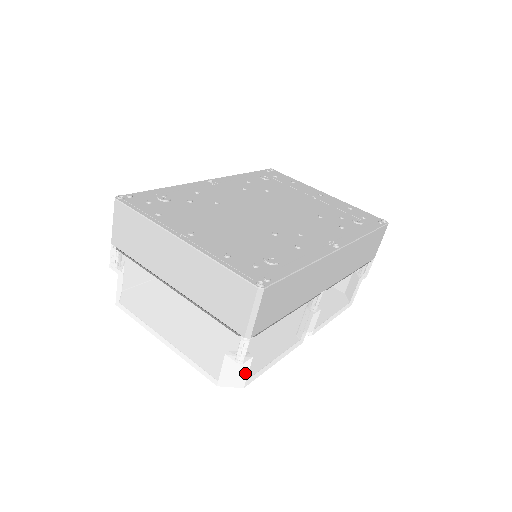
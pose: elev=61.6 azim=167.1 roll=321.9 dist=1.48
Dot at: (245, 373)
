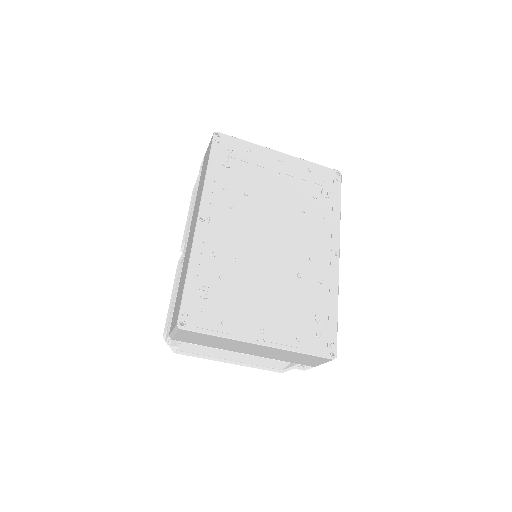
Dot at: occluded
